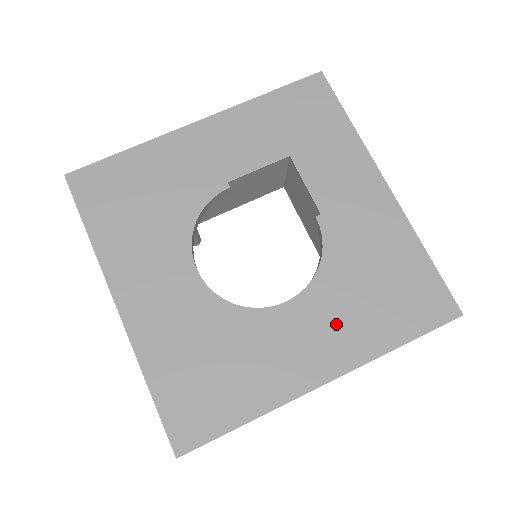
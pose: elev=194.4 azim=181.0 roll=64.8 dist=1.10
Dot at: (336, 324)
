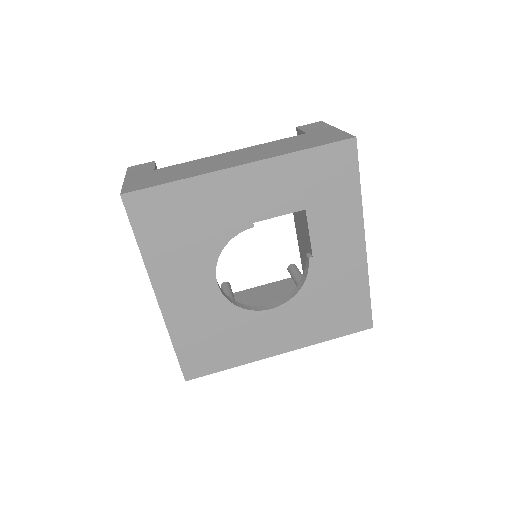
Dot at: (298, 325)
